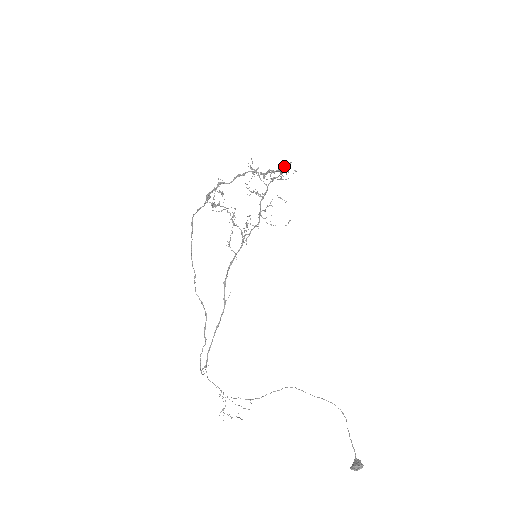
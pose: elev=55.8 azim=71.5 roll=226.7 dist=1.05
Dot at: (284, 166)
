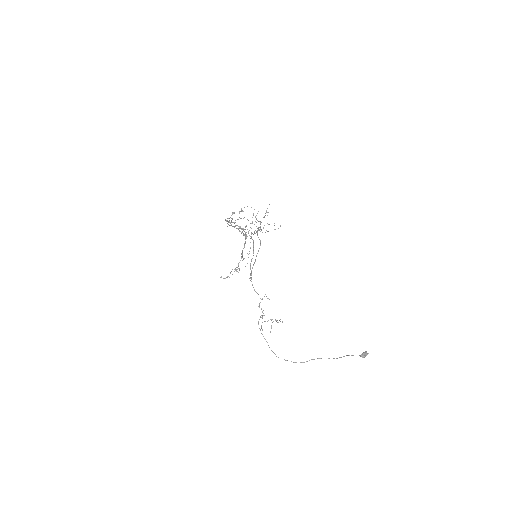
Dot at: occluded
